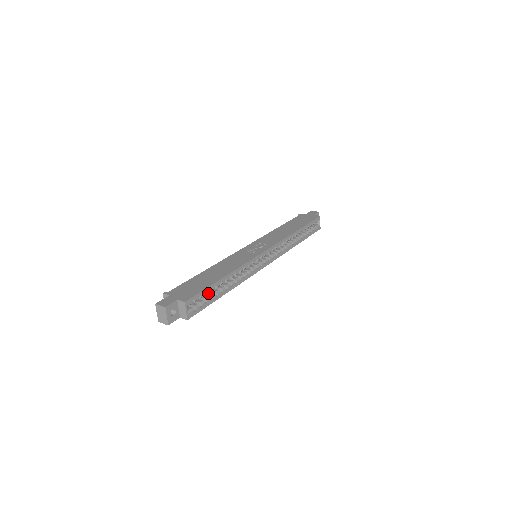
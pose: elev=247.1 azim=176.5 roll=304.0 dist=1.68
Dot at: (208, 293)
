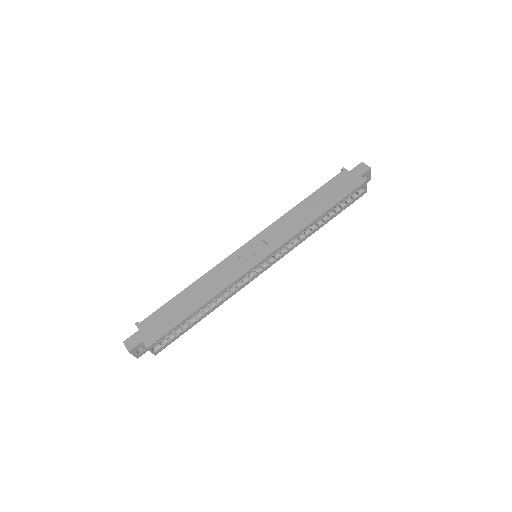
Dot at: occluded
